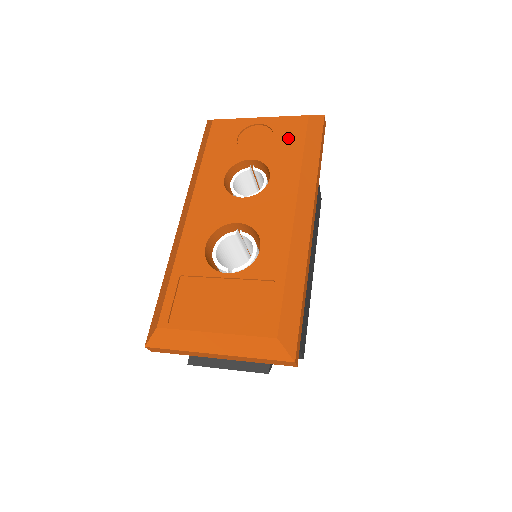
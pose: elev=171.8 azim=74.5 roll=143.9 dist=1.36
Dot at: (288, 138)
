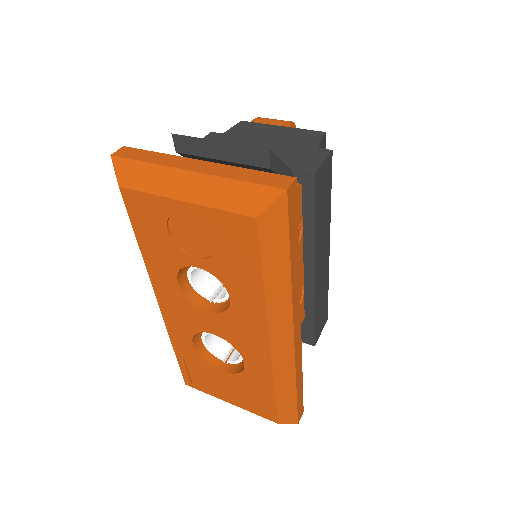
Dot at: (236, 251)
